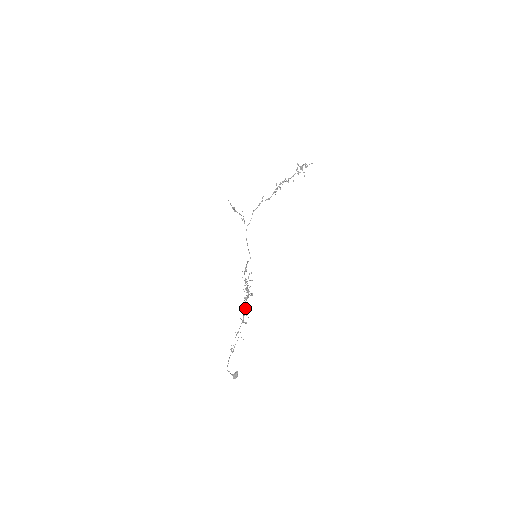
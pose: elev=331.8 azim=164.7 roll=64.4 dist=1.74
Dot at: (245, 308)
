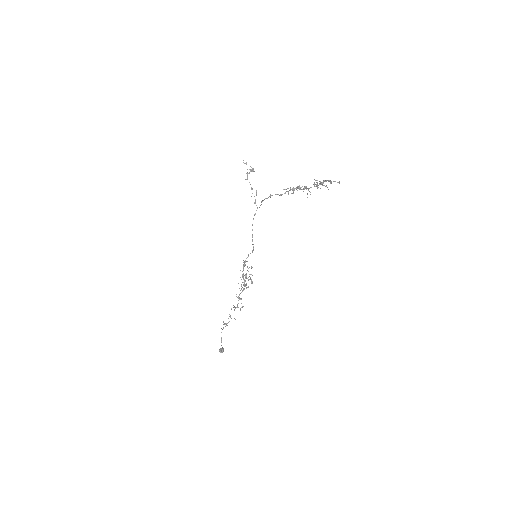
Dot at: occluded
